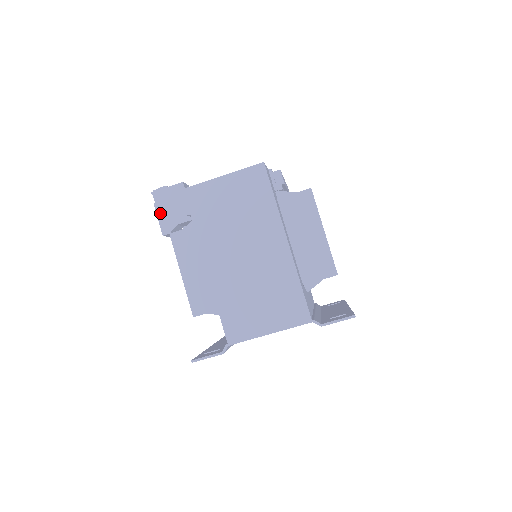
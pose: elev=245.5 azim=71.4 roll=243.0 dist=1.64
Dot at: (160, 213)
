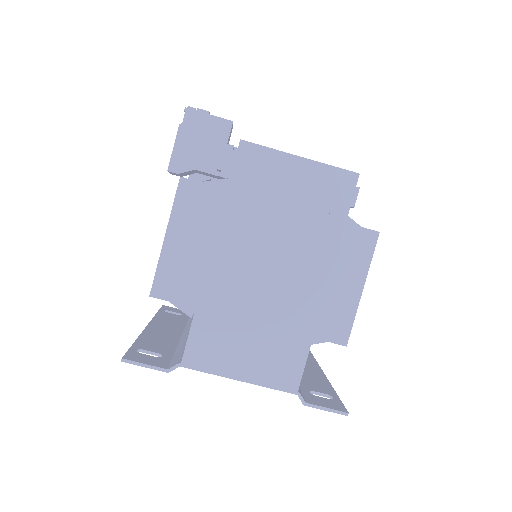
Dot at: (181, 141)
